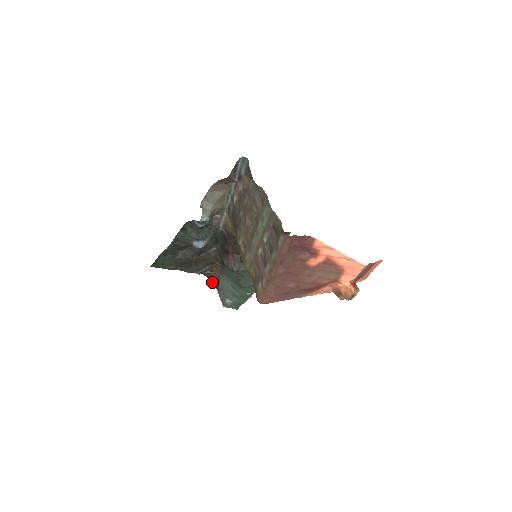
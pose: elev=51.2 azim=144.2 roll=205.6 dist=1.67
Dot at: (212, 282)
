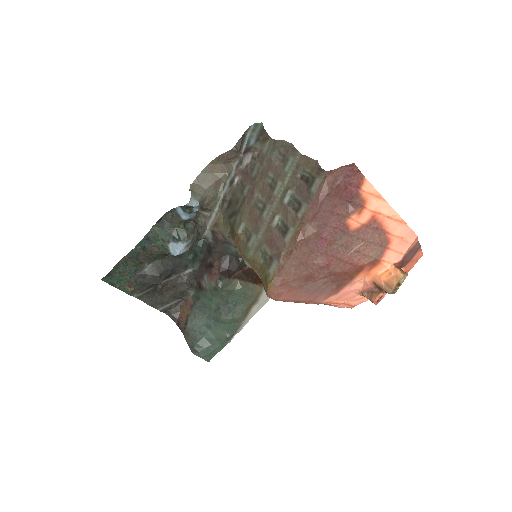
Dot at: (177, 325)
